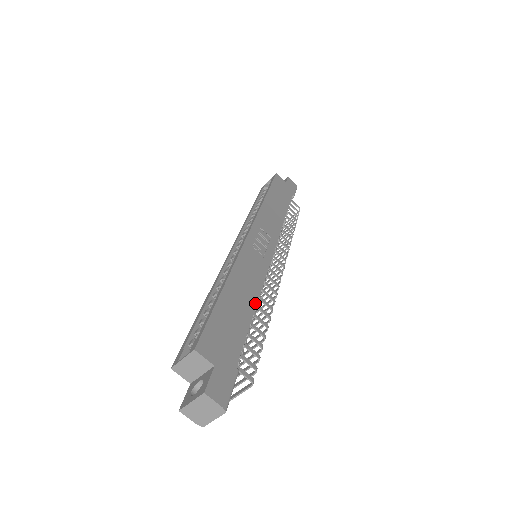
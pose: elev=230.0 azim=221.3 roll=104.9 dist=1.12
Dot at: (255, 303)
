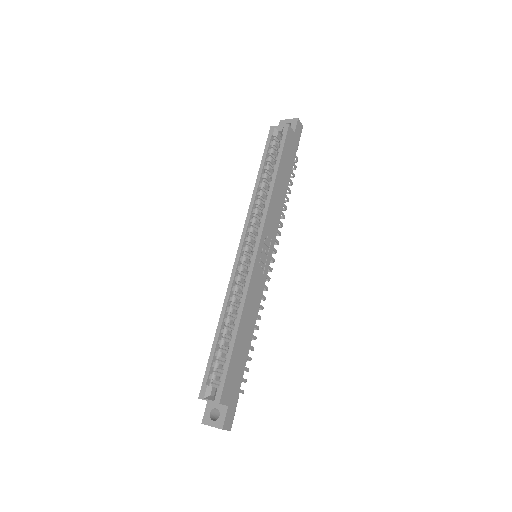
Dot at: (253, 329)
